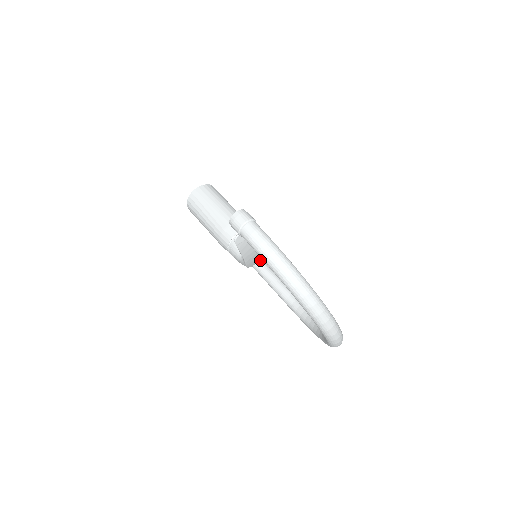
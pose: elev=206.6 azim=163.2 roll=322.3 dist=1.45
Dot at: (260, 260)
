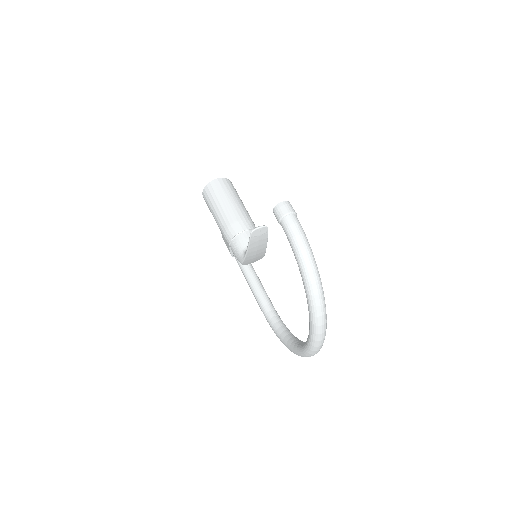
Dot at: (250, 264)
